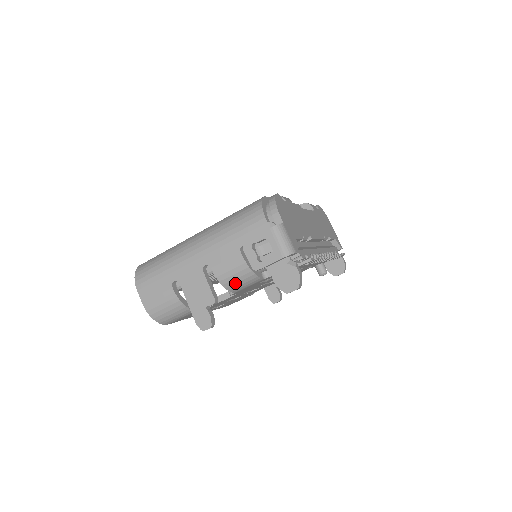
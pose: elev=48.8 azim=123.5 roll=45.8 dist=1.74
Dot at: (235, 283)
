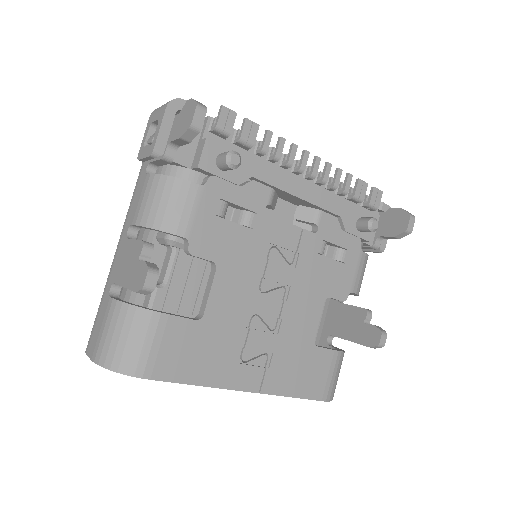
Dot at: (164, 212)
